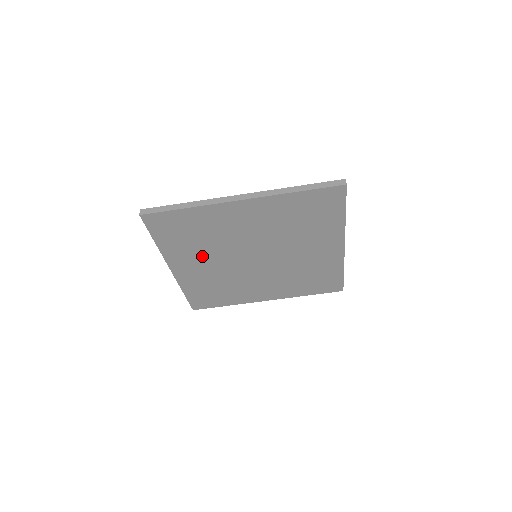
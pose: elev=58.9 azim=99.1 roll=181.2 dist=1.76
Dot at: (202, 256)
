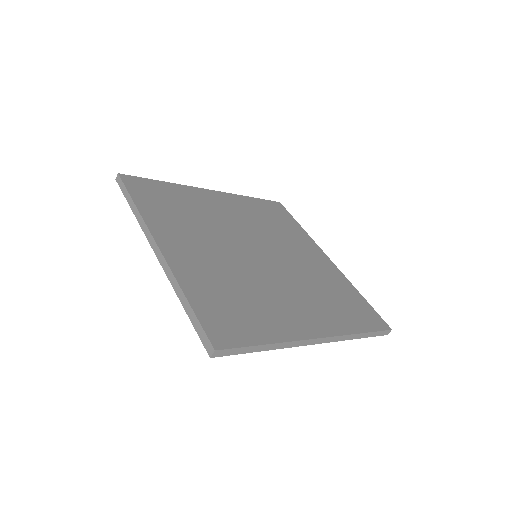
Dot at: occluded
